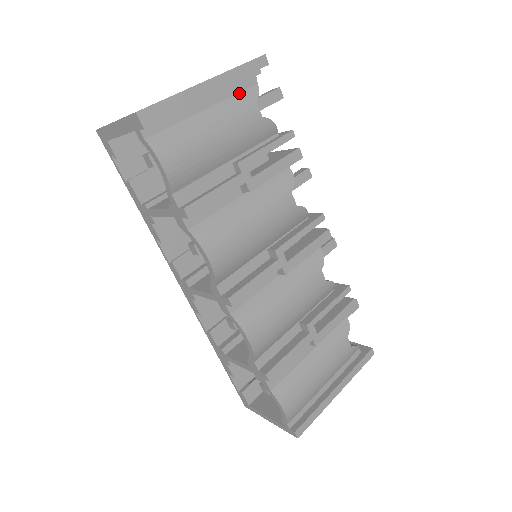
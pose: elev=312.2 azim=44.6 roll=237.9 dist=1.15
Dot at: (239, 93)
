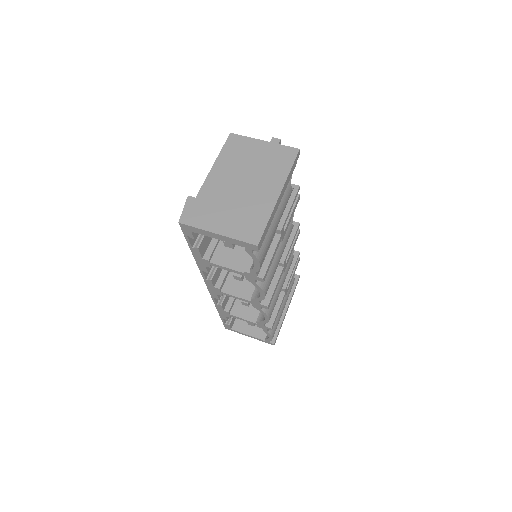
Dot at: occluded
